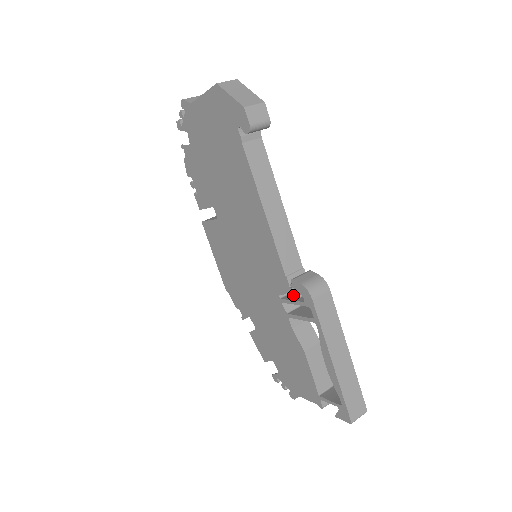
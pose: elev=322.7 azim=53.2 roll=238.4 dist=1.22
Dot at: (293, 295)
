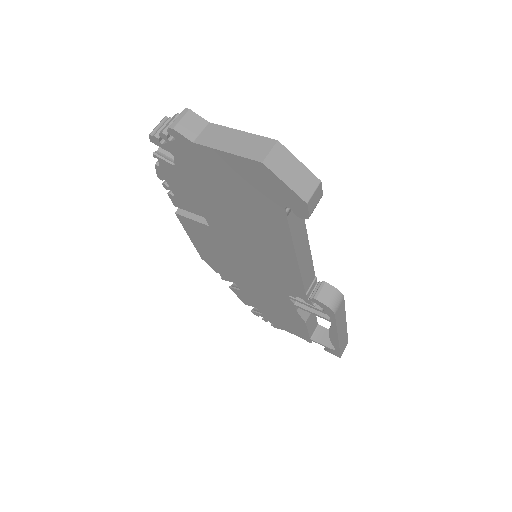
Dot at: (310, 304)
